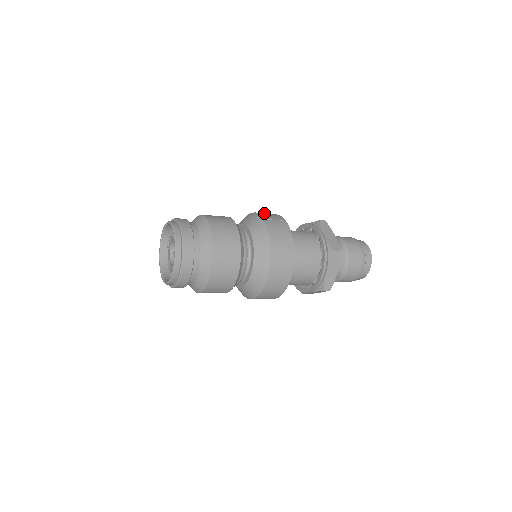
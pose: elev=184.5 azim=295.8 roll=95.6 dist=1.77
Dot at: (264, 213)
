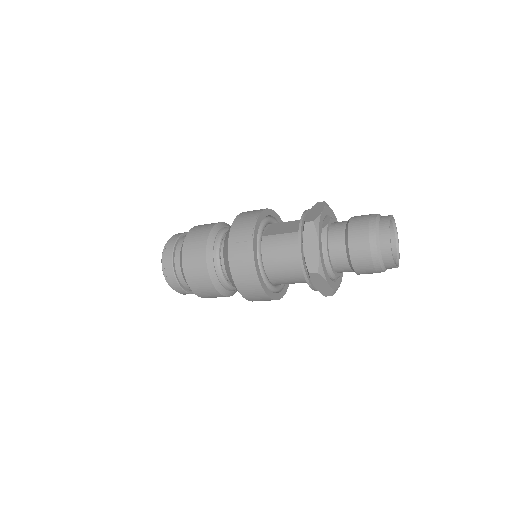
Dot at: (239, 225)
